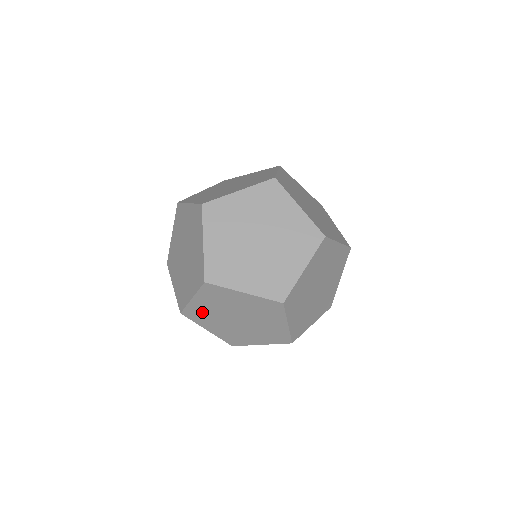
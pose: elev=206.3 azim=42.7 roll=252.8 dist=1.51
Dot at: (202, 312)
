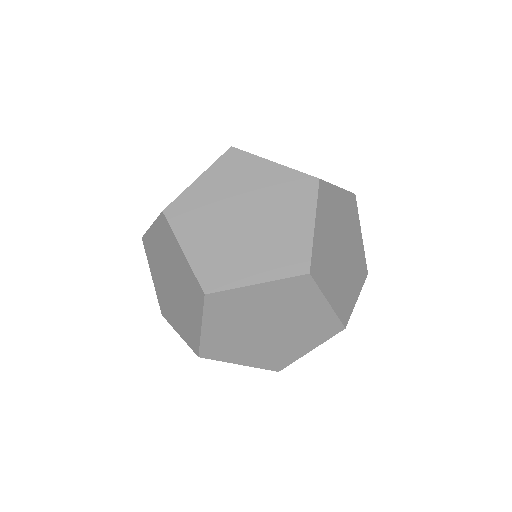
Dot at: (163, 296)
